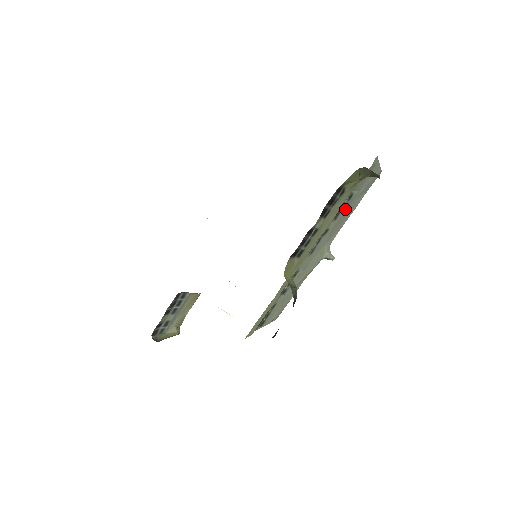
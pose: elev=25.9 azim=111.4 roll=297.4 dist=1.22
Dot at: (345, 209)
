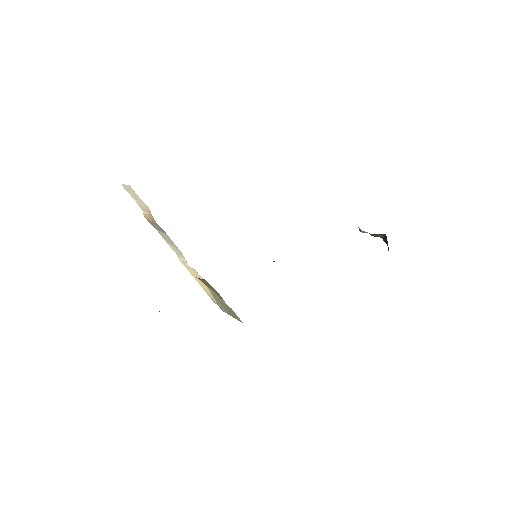
Dot at: occluded
